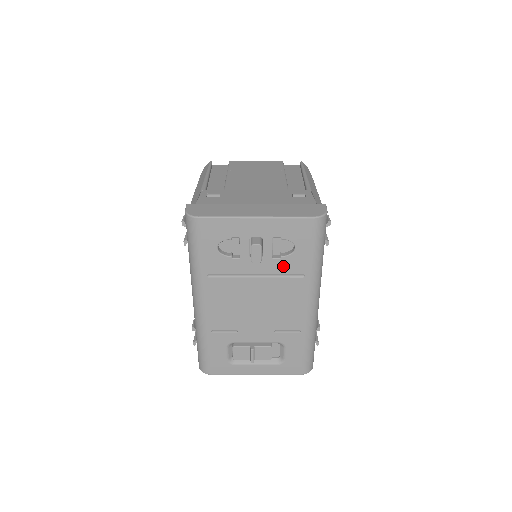
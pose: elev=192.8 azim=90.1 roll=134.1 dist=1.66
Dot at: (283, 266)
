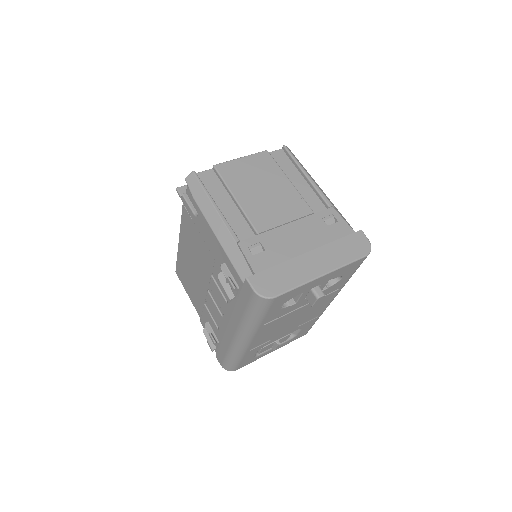
Dot at: (326, 292)
